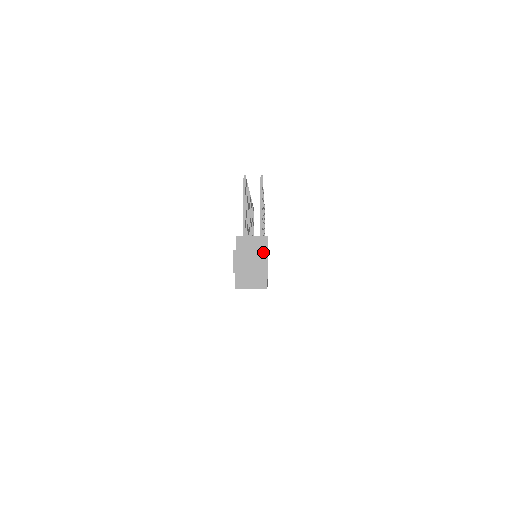
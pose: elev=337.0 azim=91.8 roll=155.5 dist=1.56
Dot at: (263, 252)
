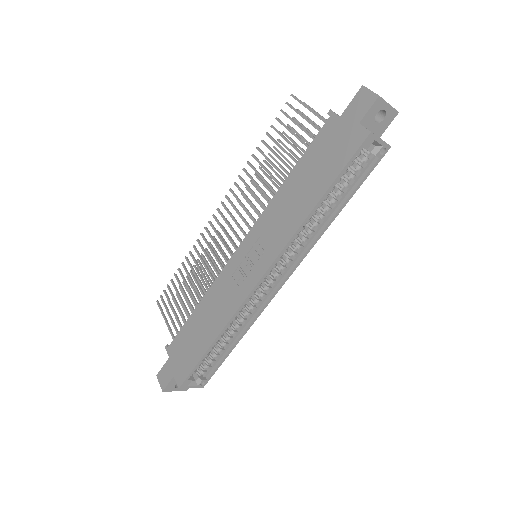
Dot at: occluded
